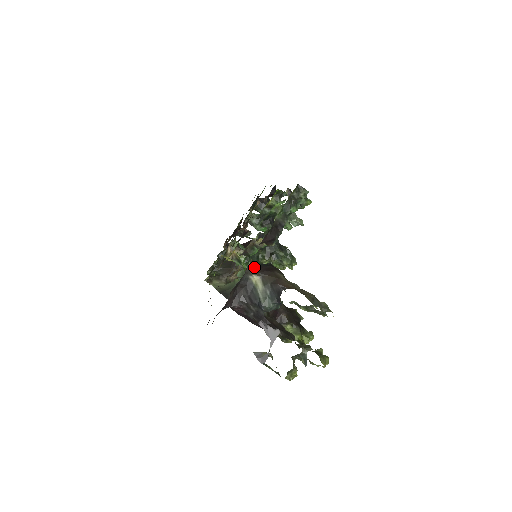
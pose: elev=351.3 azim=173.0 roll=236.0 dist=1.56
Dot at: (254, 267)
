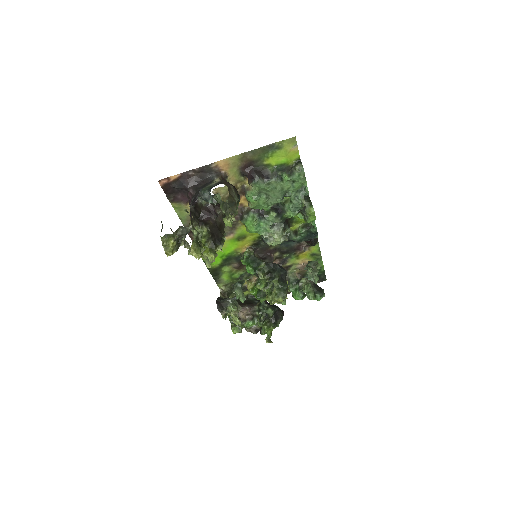
Dot at: (225, 178)
